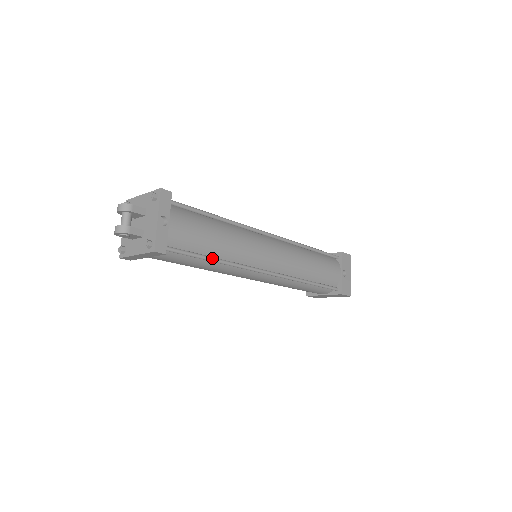
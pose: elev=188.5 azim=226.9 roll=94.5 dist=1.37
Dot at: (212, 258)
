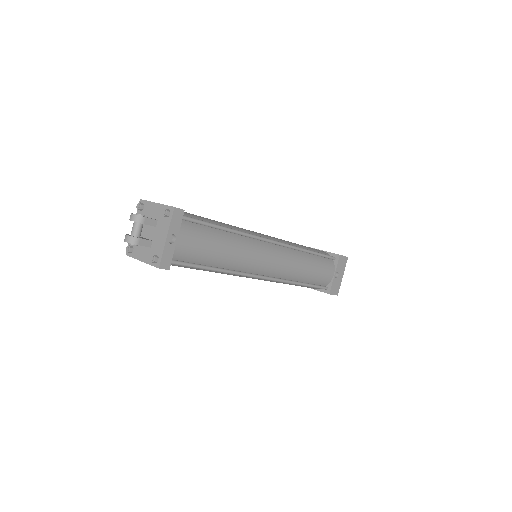
Dot at: (213, 268)
